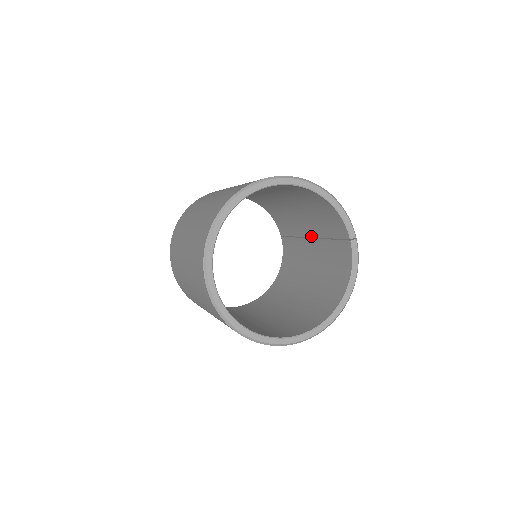
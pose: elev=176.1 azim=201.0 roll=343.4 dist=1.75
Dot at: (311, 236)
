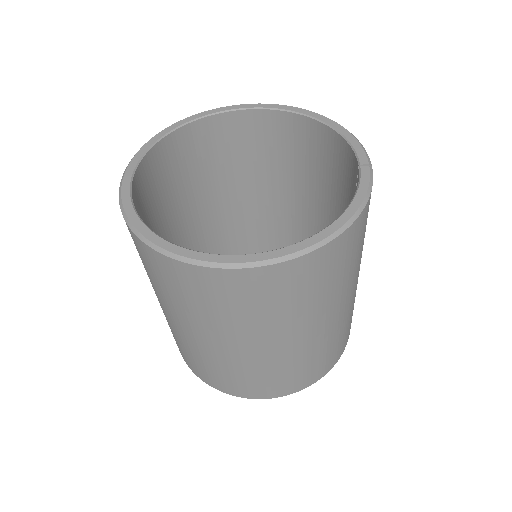
Dot at: occluded
